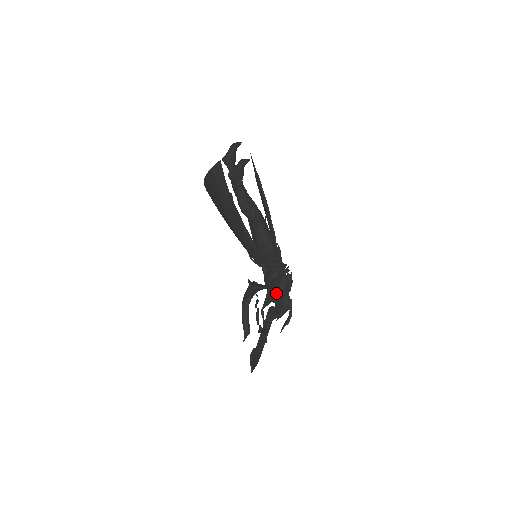
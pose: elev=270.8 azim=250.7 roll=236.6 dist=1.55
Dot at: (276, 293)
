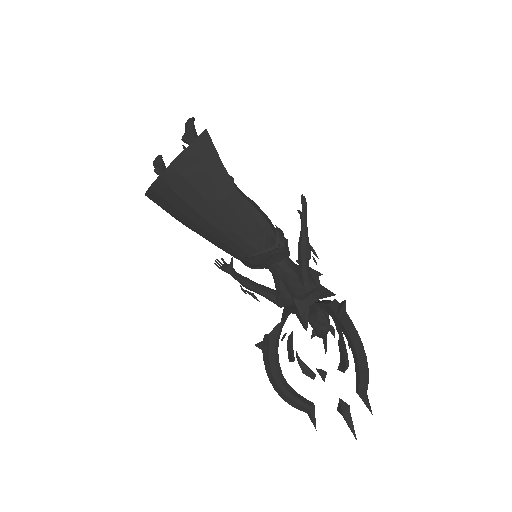
Dot at: (313, 253)
